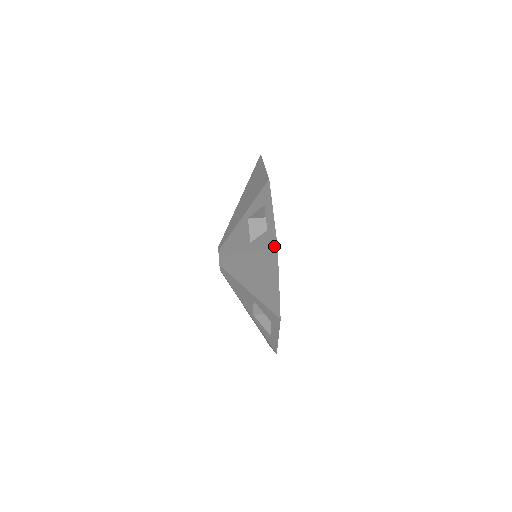
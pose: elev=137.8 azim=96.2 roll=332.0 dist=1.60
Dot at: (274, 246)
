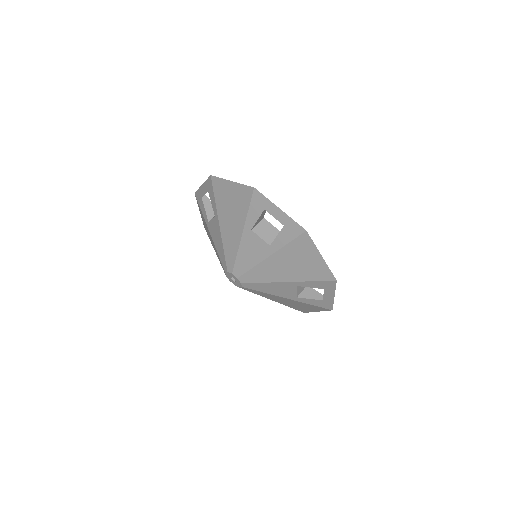
Dot at: (329, 309)
